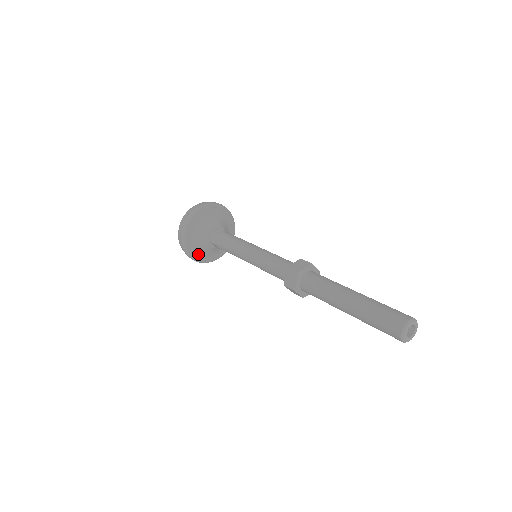
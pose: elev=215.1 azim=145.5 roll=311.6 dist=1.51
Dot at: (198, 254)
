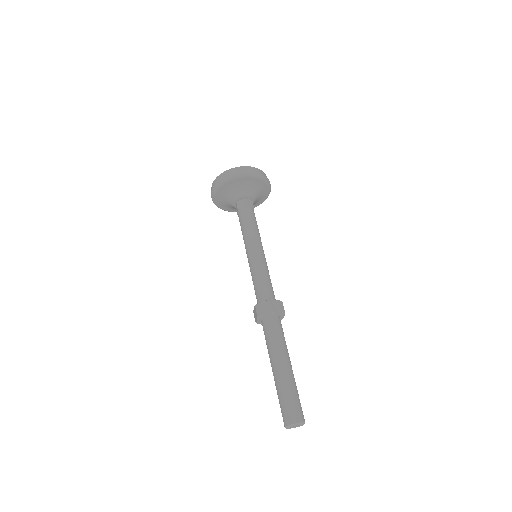
Dot at: (219, 198)
